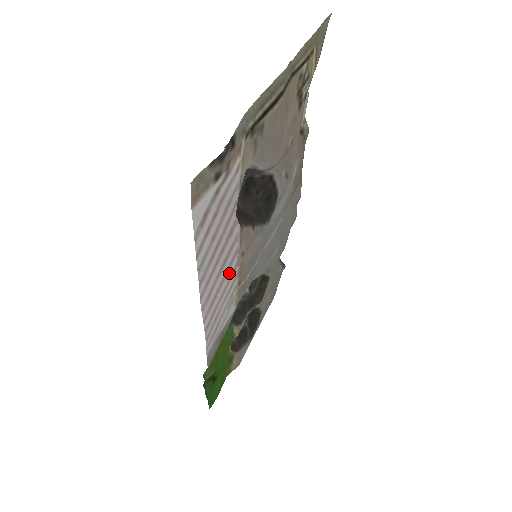
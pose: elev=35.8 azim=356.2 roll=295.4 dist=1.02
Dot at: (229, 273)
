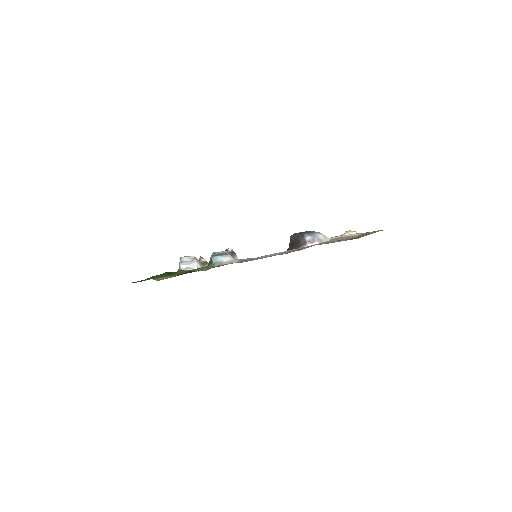
Dot at: (270, 255)
